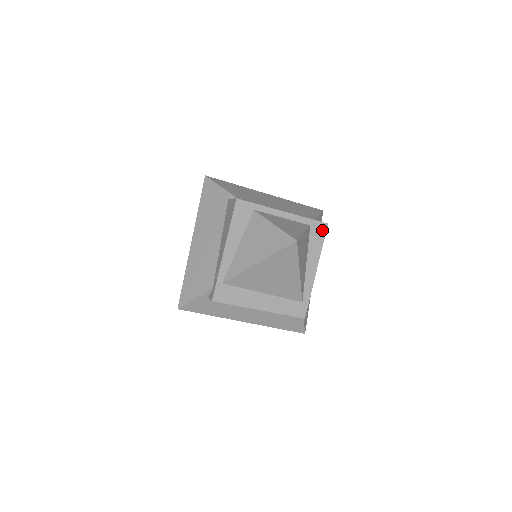
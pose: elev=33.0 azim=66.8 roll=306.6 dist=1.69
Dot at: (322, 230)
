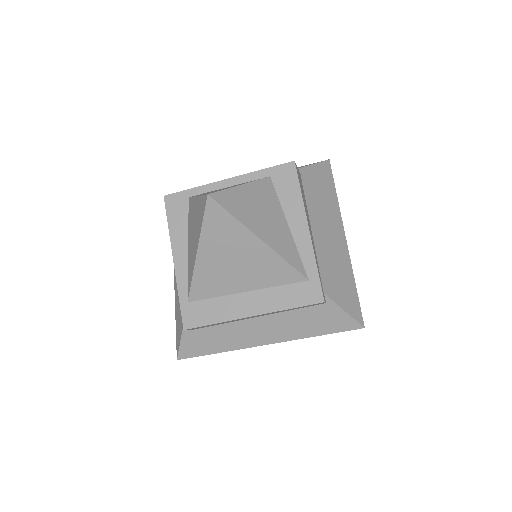
Dot at: (290, 173)
